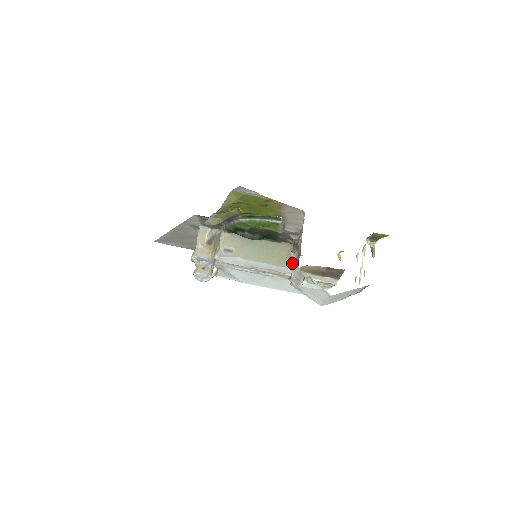
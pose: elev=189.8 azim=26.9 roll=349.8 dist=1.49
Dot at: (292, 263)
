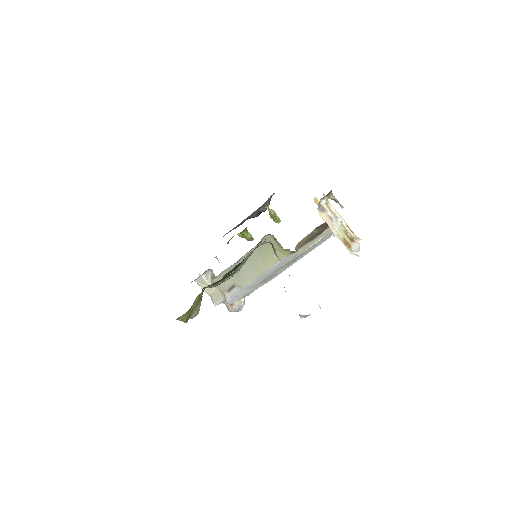
Dot at: (285, 251)
